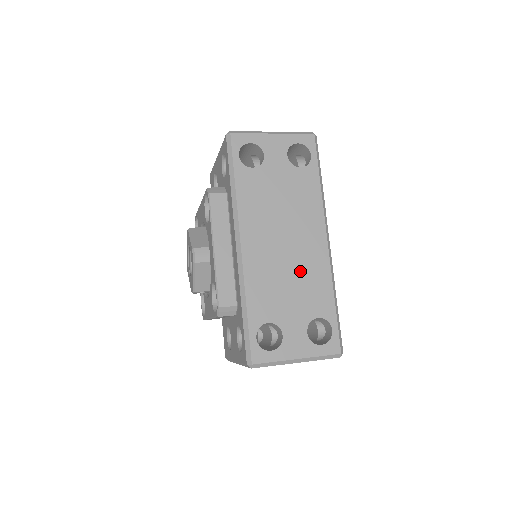
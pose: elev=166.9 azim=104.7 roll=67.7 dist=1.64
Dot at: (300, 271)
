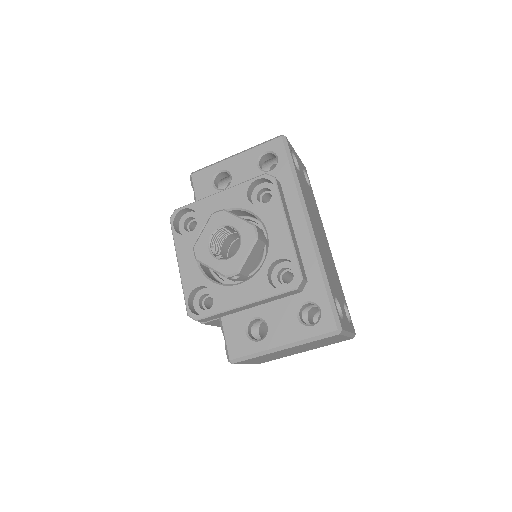
Dot at: (330, 262)
